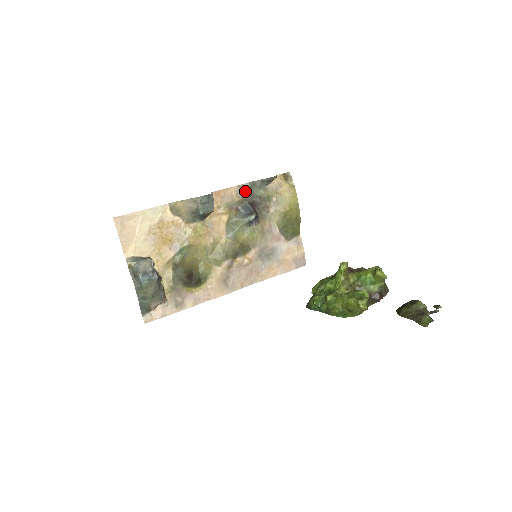
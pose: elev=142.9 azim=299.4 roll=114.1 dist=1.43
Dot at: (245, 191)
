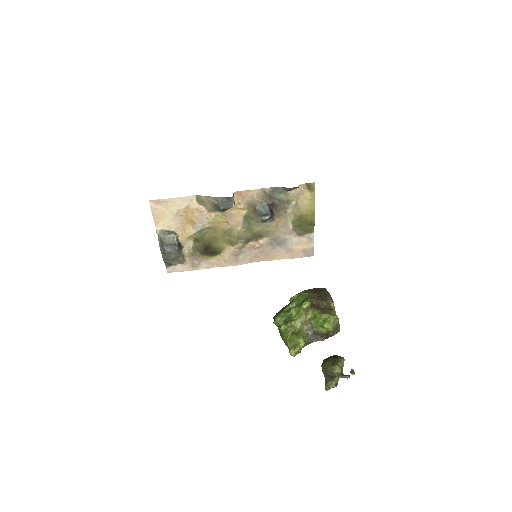
Dot at: (266, 194)
